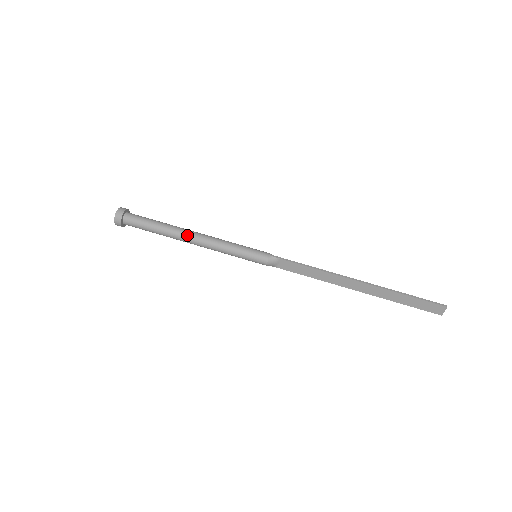
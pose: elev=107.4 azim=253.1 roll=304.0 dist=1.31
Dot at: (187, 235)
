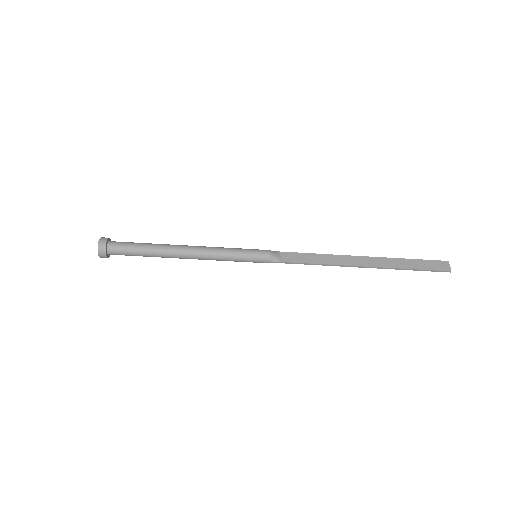
Dot at: occluded
